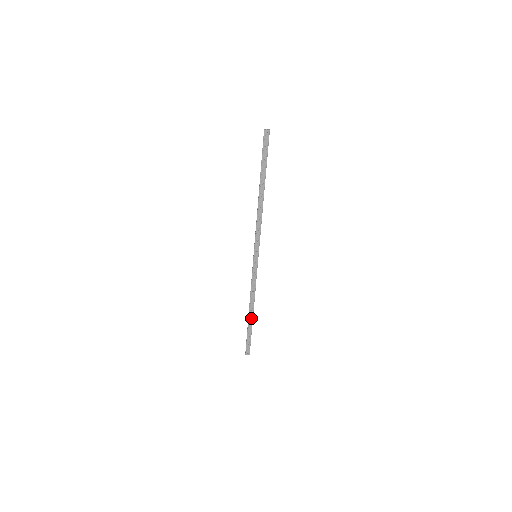
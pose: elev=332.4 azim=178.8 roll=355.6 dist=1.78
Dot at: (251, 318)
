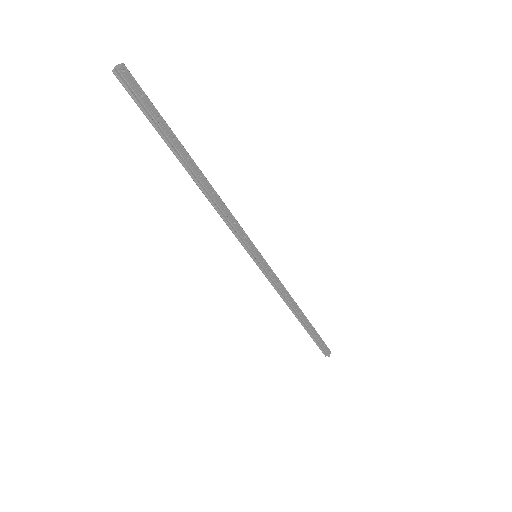
Dot at: (306, 321)
